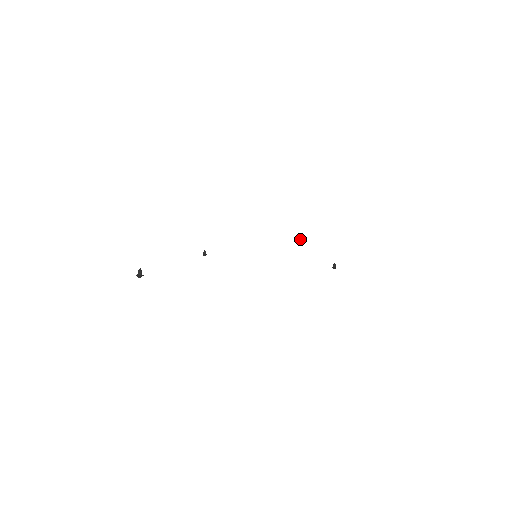
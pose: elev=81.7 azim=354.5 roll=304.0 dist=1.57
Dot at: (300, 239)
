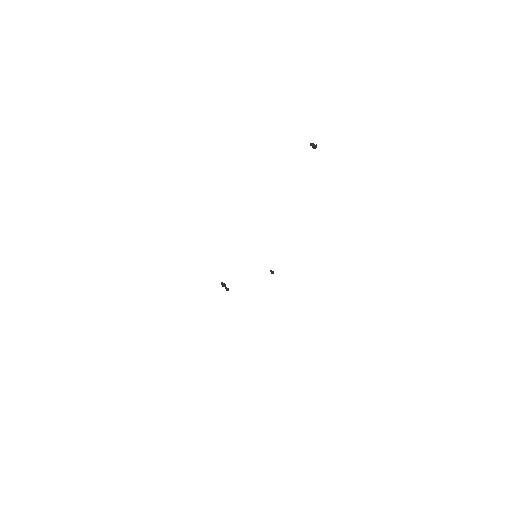
Dot at: occluded
